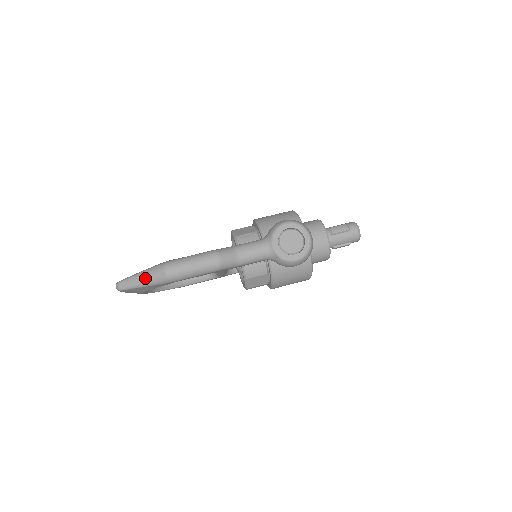
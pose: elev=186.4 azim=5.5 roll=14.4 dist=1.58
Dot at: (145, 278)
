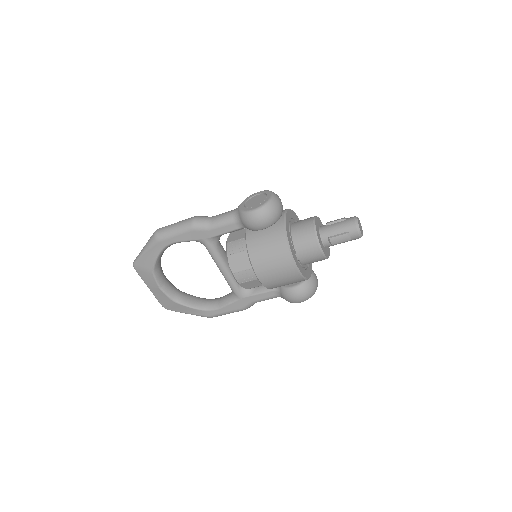
Dot at: (146, 244)
